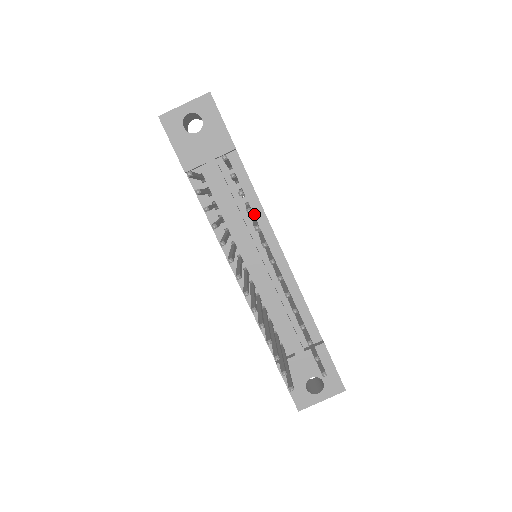
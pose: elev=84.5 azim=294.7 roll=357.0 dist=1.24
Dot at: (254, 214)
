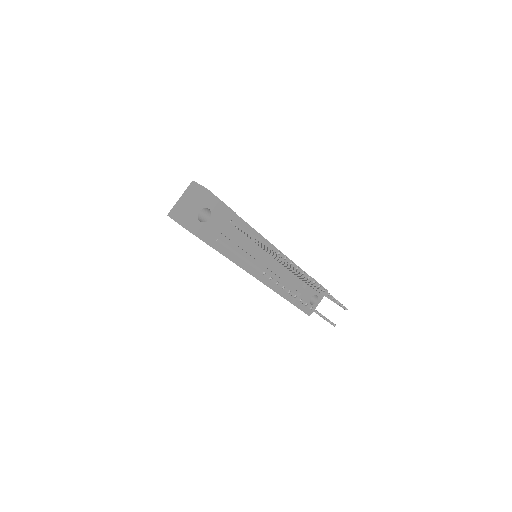
Dot at: occluded
